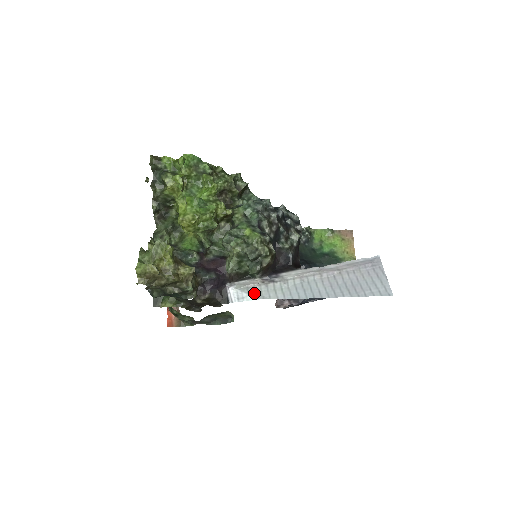
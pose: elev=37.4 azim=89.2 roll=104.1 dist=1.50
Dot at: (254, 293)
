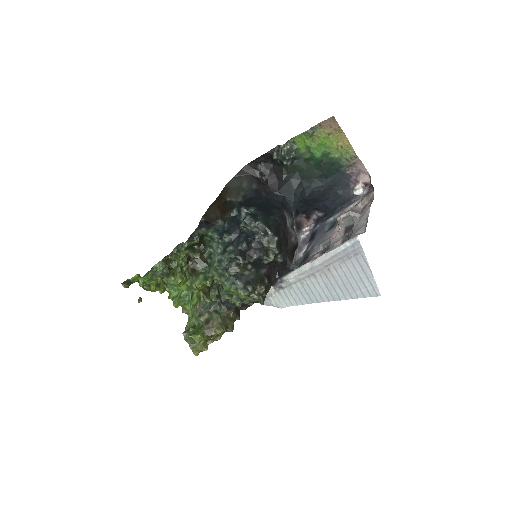
Dot at: (274, 302)
